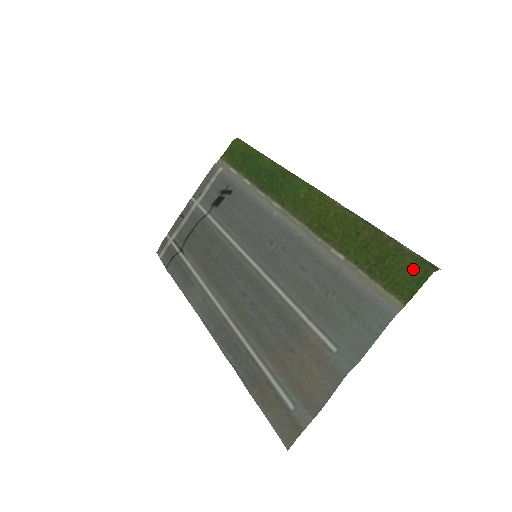
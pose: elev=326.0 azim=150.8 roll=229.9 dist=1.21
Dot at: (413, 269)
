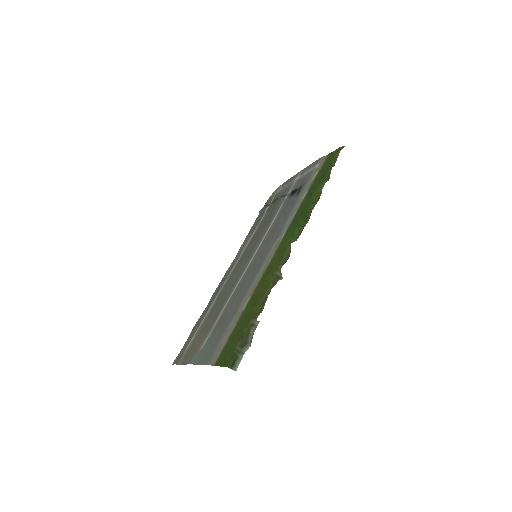
Dot at: (230, 354)
